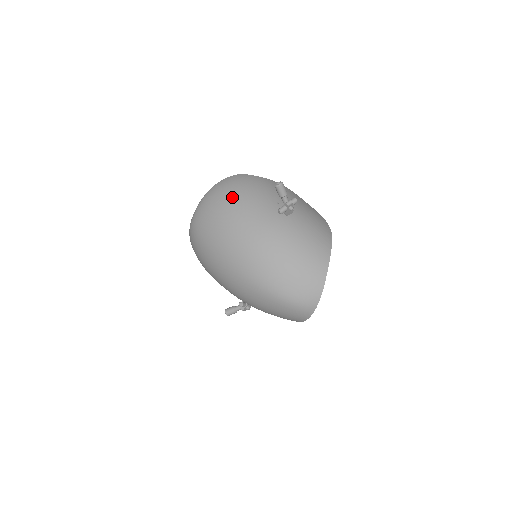
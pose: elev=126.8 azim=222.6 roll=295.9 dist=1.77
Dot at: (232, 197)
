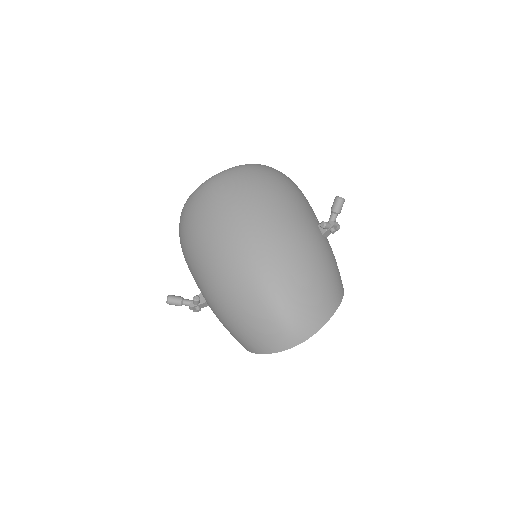
Dot at: (279, 182)
